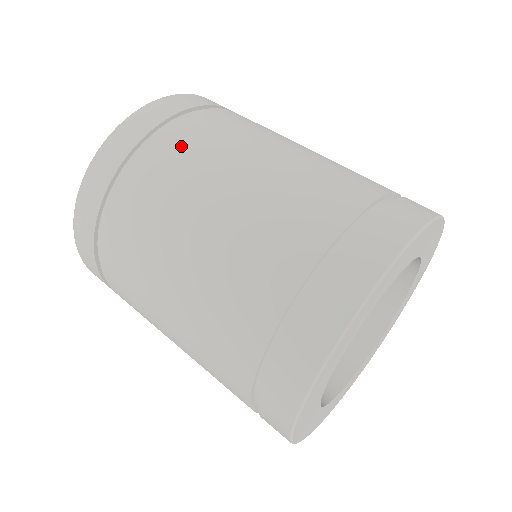
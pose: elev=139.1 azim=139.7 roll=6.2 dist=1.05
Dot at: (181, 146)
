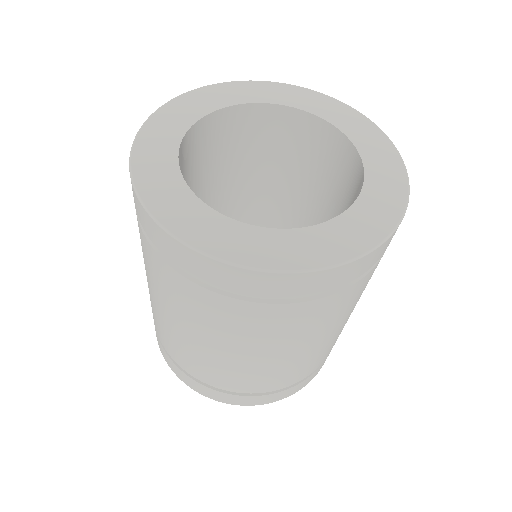
Dot at: occluded
